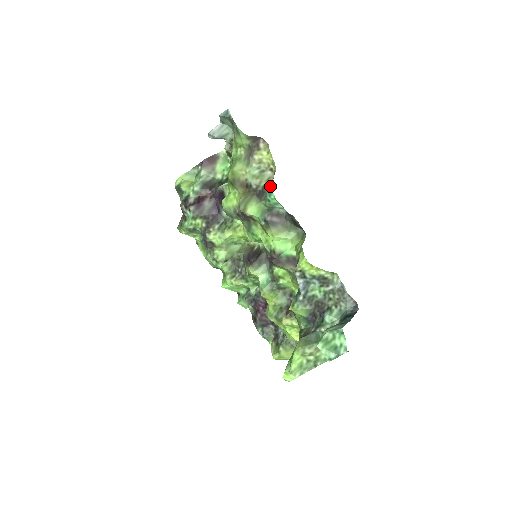
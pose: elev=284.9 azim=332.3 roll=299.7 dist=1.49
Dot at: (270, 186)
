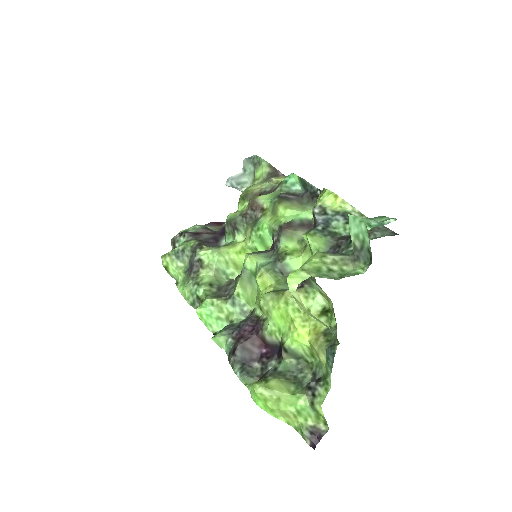
Dot at: occluded
